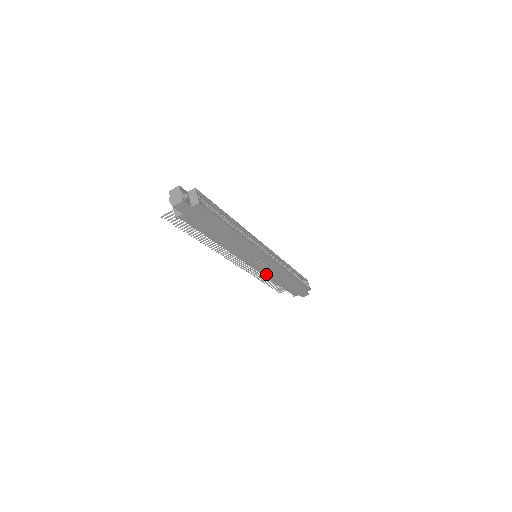
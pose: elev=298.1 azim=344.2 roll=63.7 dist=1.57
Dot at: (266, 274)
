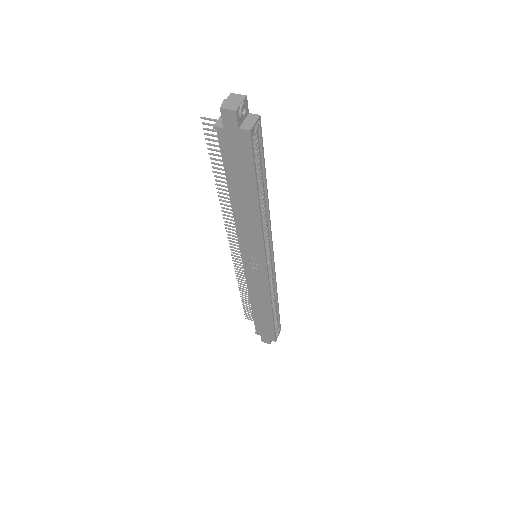
Dot at: (249, 284)
